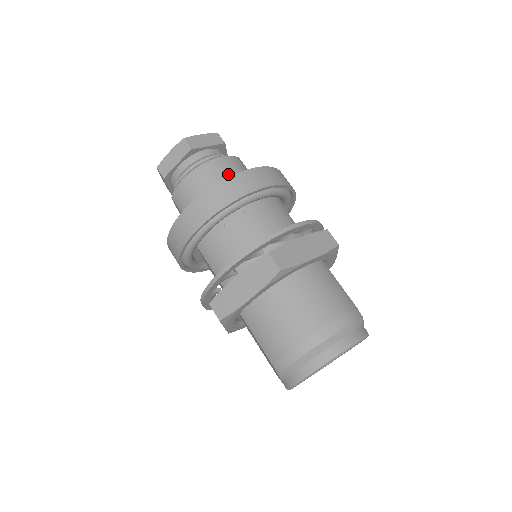
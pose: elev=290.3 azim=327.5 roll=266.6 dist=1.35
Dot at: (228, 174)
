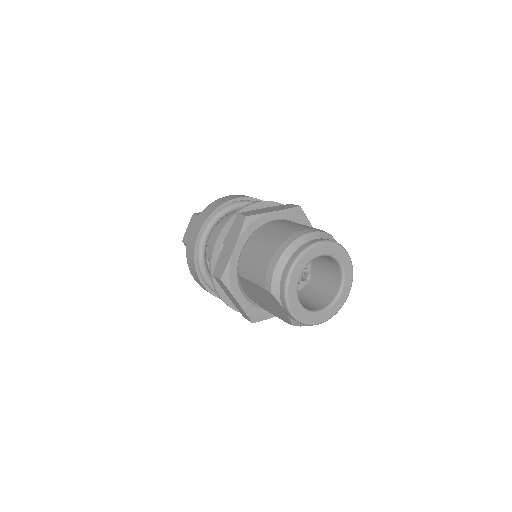
Dot at: occluded
